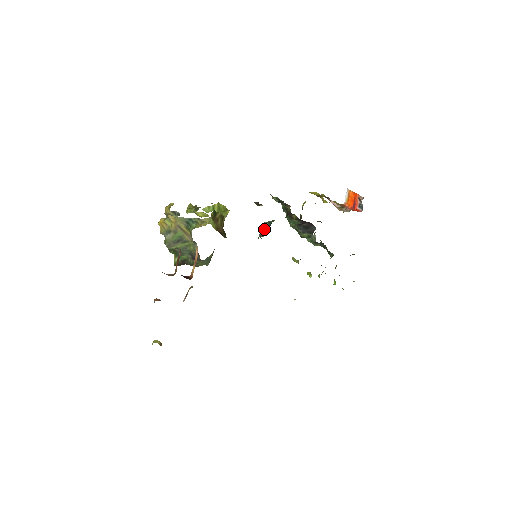
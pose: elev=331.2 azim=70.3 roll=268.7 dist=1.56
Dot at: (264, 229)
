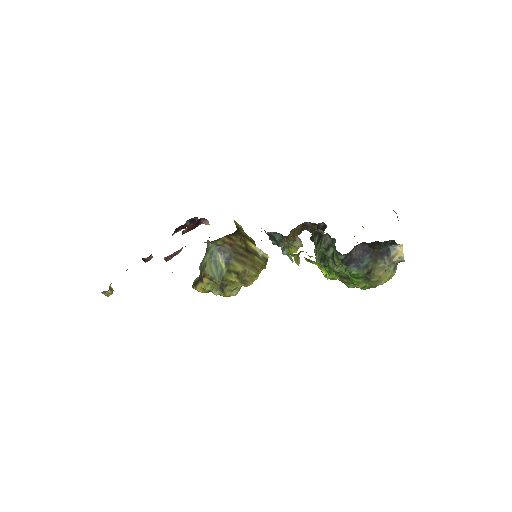
Dot at: occluded
